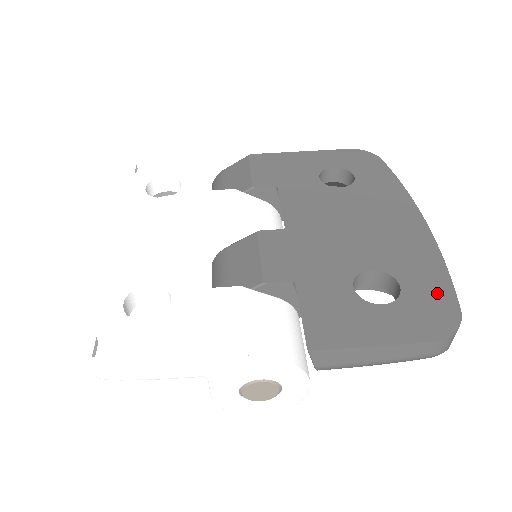
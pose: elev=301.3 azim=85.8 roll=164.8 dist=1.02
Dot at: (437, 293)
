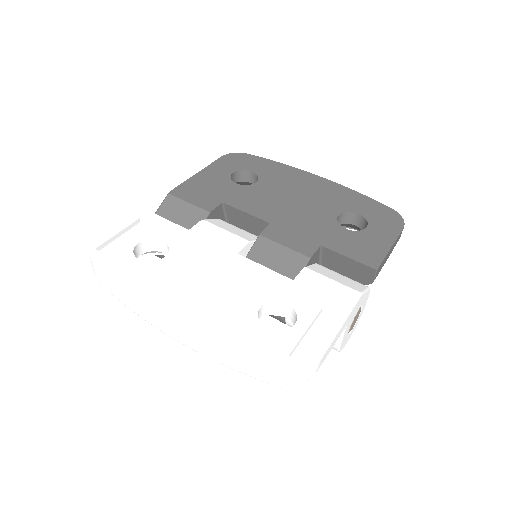
Dot at: (374, 207)
